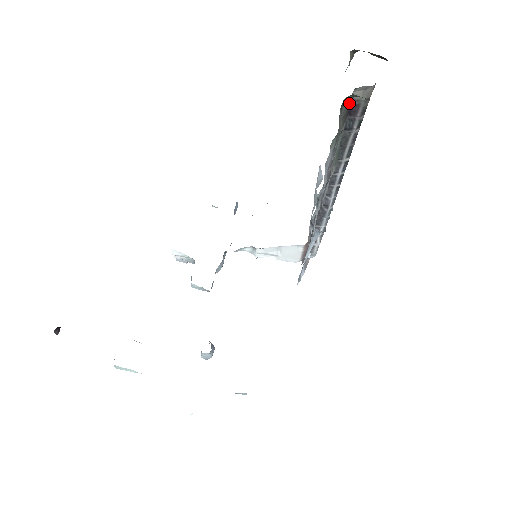
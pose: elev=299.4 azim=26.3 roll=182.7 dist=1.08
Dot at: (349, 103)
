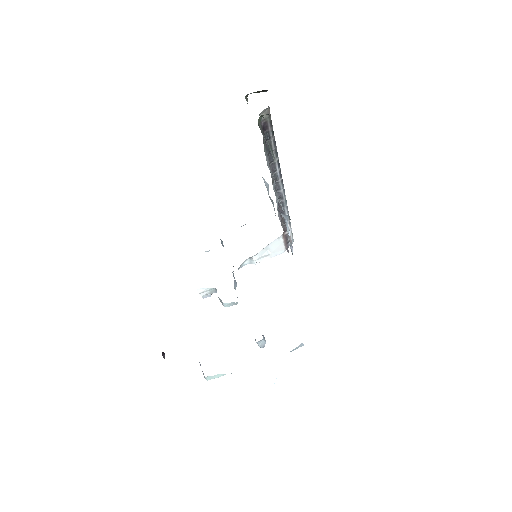
Dot at: (261, 123)
